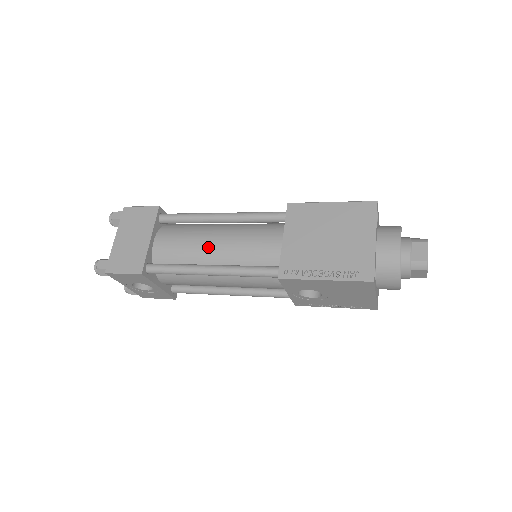
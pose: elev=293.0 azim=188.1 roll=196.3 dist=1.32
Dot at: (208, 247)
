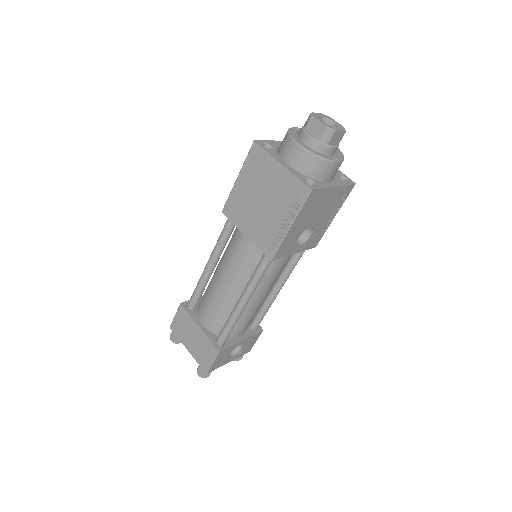
Dot at: (225, 292)
